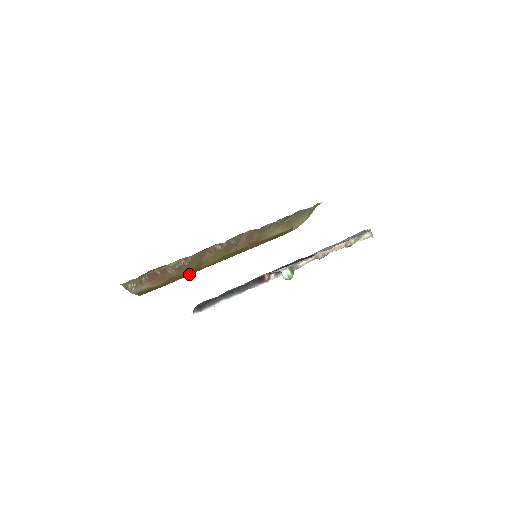
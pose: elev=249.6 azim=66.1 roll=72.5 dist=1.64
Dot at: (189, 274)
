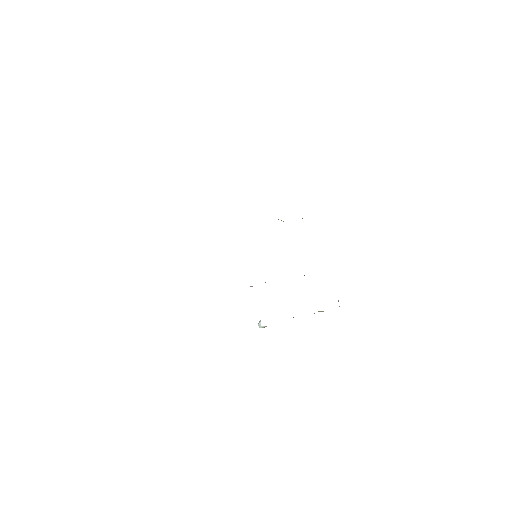
Dot at: occluded
